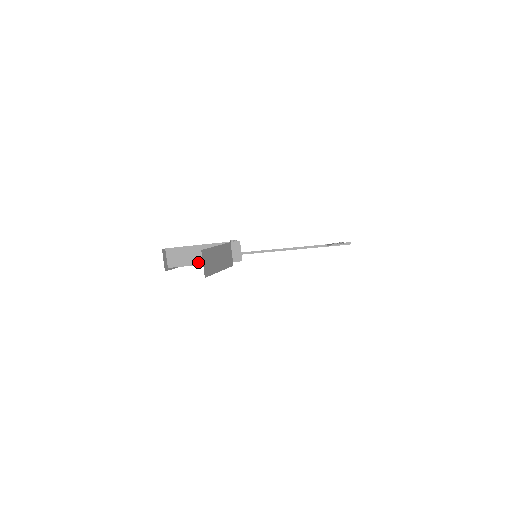
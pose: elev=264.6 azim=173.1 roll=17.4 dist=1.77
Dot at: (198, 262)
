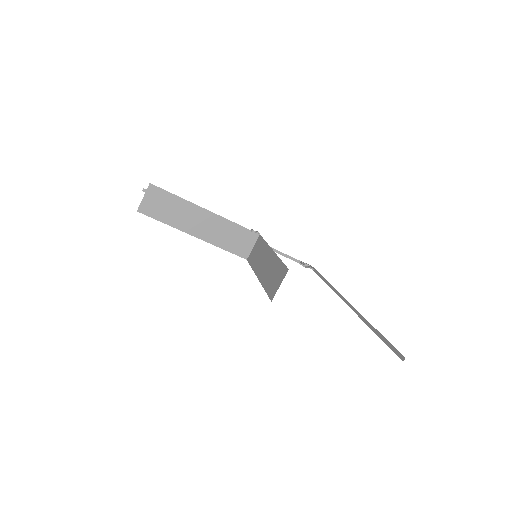
Dot at: (188, 229)
